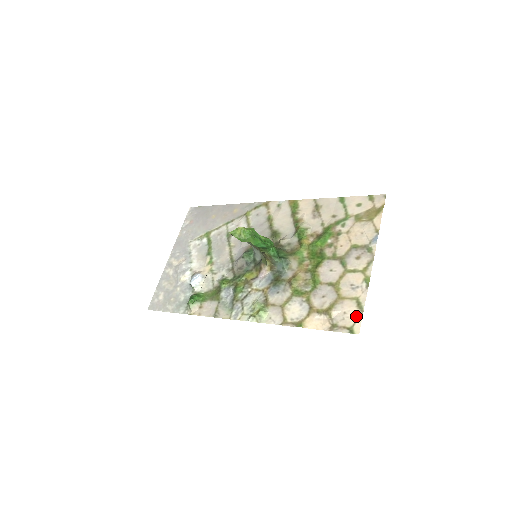
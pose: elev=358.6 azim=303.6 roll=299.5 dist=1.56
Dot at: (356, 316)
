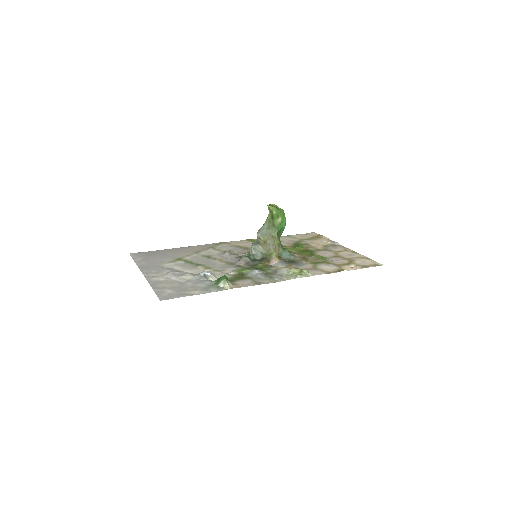
Dot at: (371, 261)
